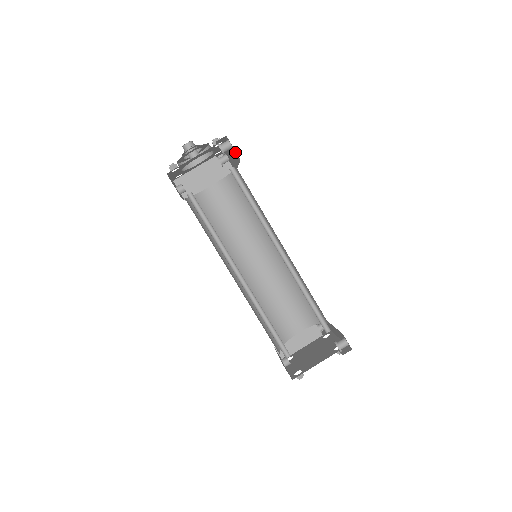
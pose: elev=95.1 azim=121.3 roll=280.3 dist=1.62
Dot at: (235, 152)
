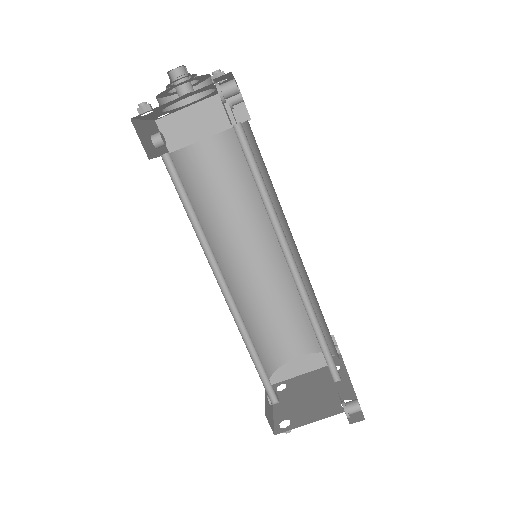
Dot at: occluded
